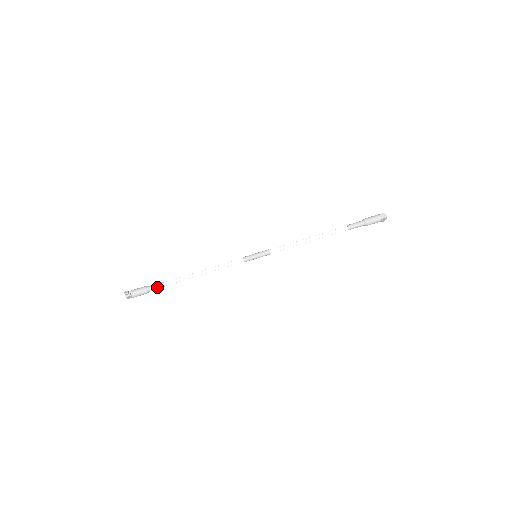
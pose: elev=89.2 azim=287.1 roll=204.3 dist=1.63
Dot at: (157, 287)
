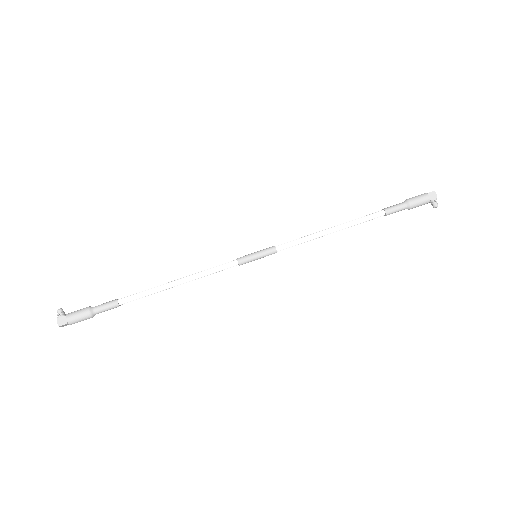
Dot at: (106, 303)
